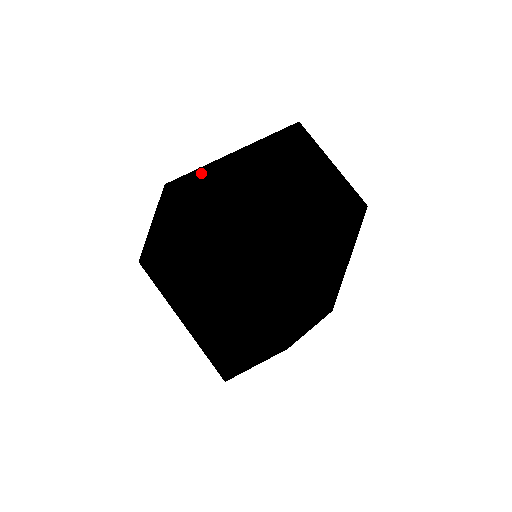
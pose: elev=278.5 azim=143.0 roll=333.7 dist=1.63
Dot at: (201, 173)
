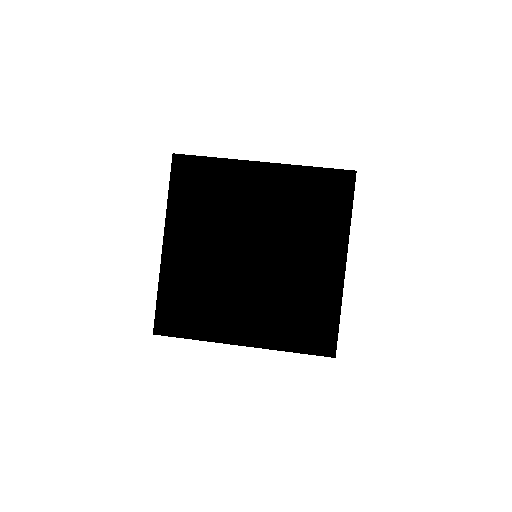
Dot at: occluded
